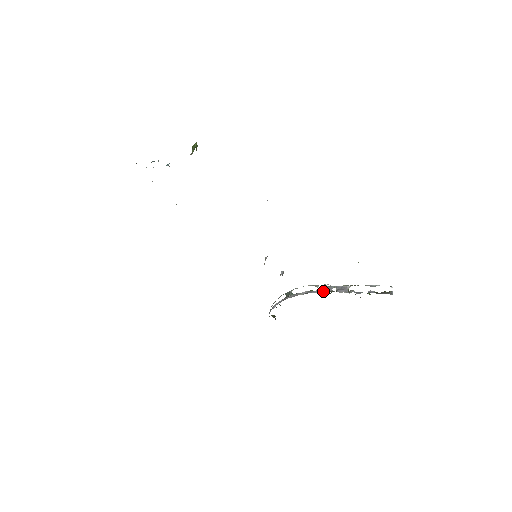
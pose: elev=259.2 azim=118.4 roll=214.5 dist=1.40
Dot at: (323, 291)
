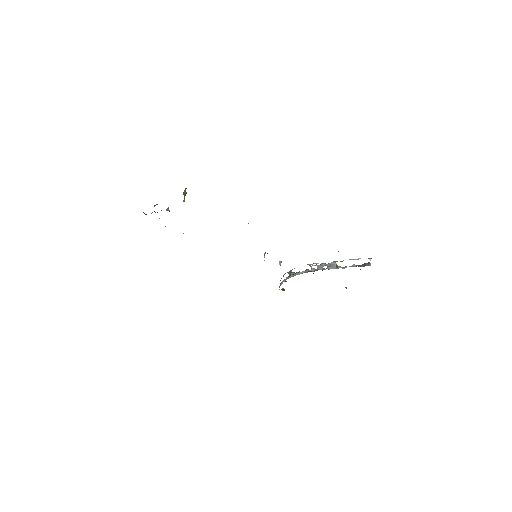
Dot at: (316, 270)
